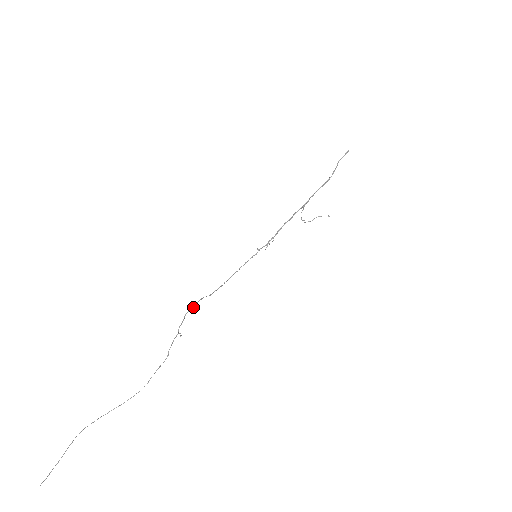
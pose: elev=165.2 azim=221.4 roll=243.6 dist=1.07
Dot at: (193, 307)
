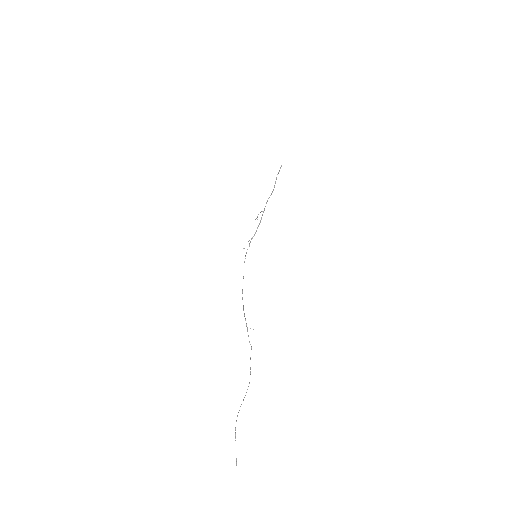
Dot at: (243, 306)
